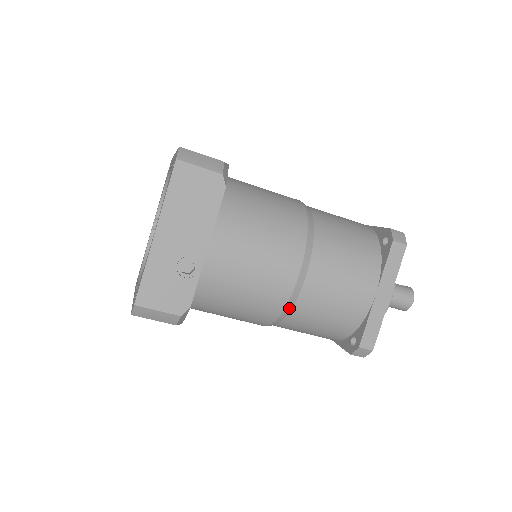
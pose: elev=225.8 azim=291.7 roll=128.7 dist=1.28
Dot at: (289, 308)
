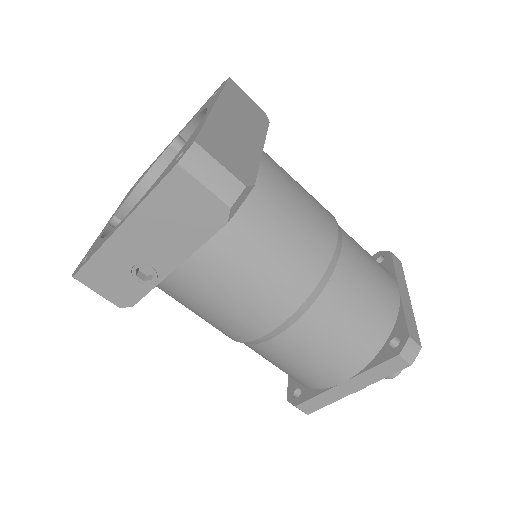
Dot at: (246, 343)
